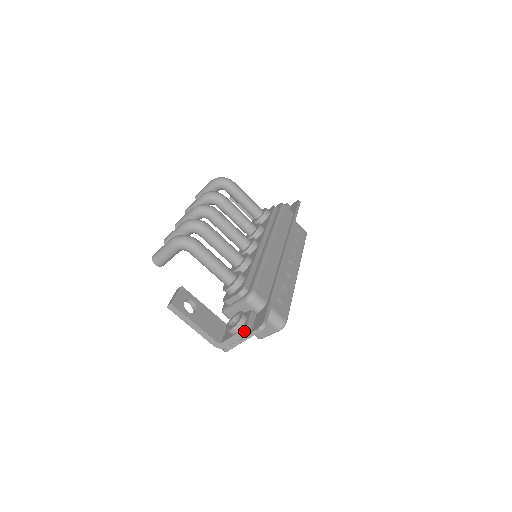
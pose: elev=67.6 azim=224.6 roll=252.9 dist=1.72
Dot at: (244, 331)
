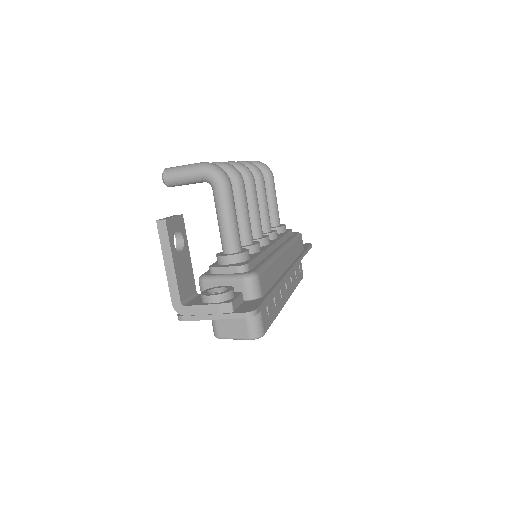
Dot at: (225, 306)
